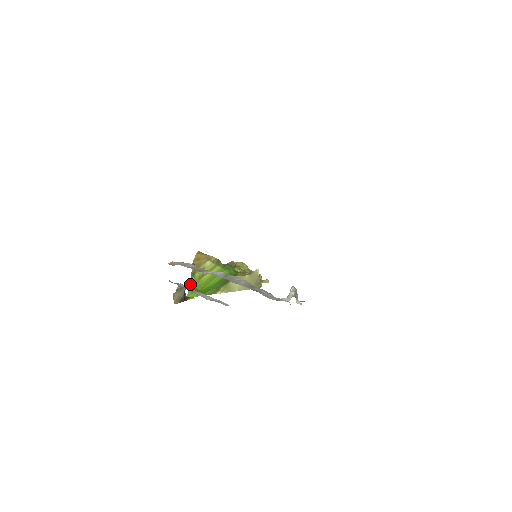
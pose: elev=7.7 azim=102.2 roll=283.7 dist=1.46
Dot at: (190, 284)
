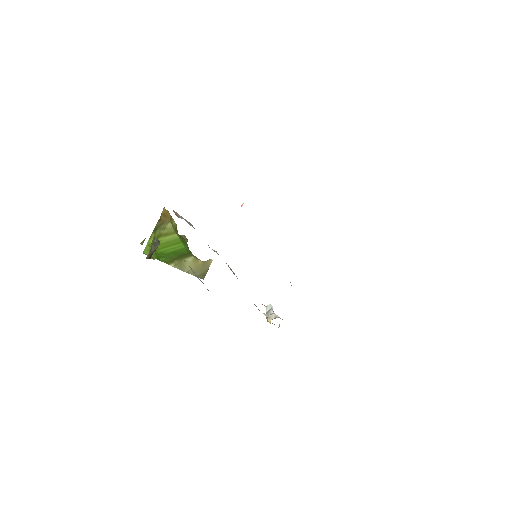
Dot at: (149, 239)
